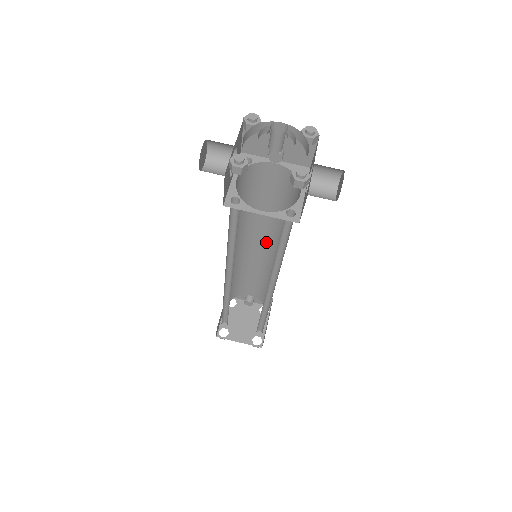
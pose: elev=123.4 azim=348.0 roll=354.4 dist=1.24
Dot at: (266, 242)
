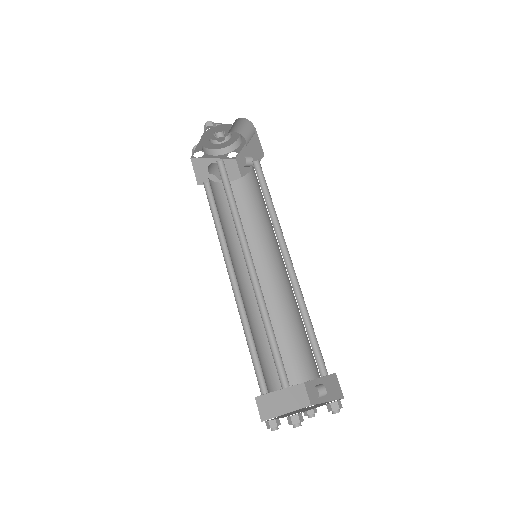
Dot at: (281, 259)
